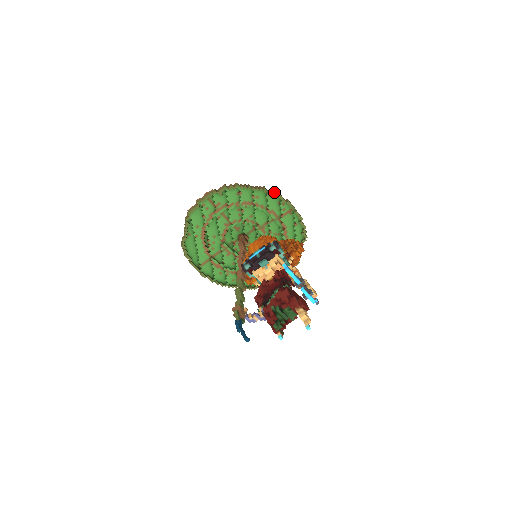
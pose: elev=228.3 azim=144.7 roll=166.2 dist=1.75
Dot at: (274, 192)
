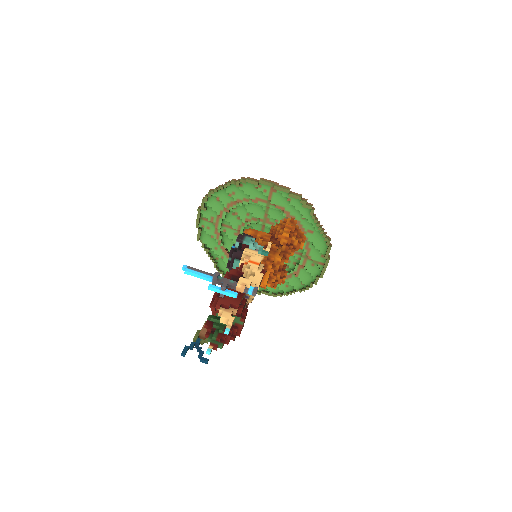
Dot at: (240, 180)
